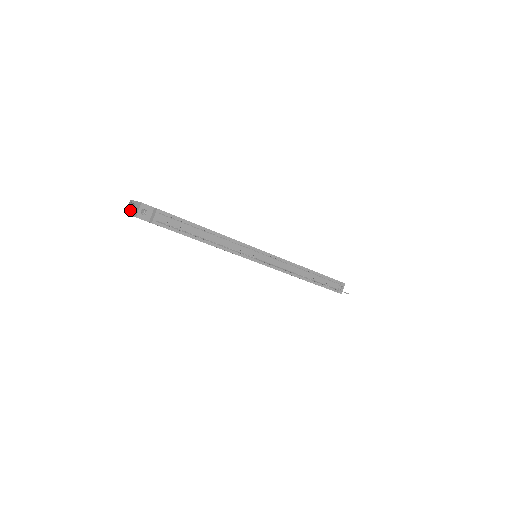
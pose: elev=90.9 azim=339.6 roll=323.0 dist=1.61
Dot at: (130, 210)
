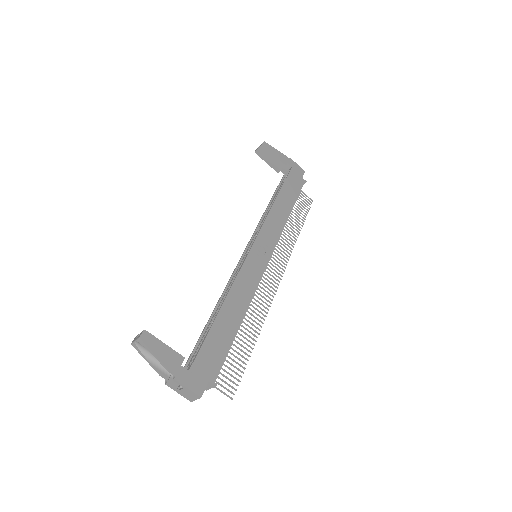
Dot at: (148, 354)
